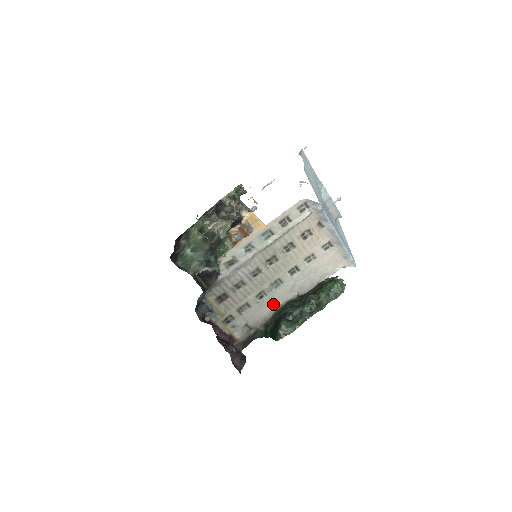
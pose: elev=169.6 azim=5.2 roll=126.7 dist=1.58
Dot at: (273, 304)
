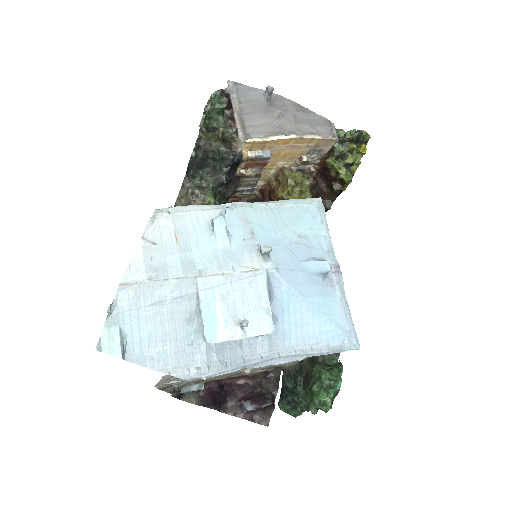
Dot at: occluded
